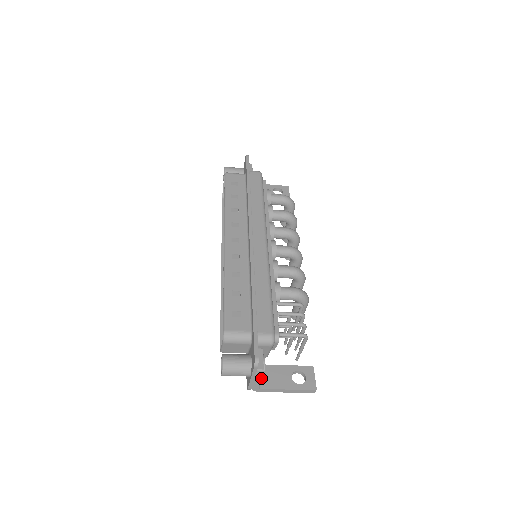
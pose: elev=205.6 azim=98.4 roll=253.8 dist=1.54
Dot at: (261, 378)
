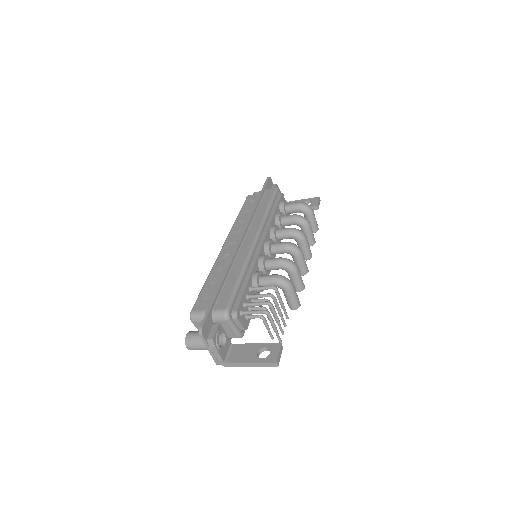
Dot at: (216, 349)
